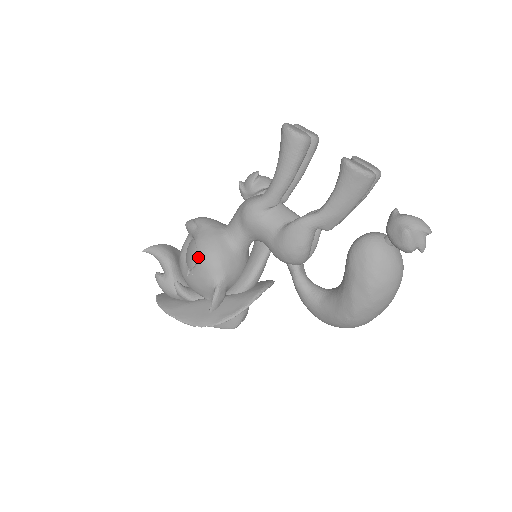
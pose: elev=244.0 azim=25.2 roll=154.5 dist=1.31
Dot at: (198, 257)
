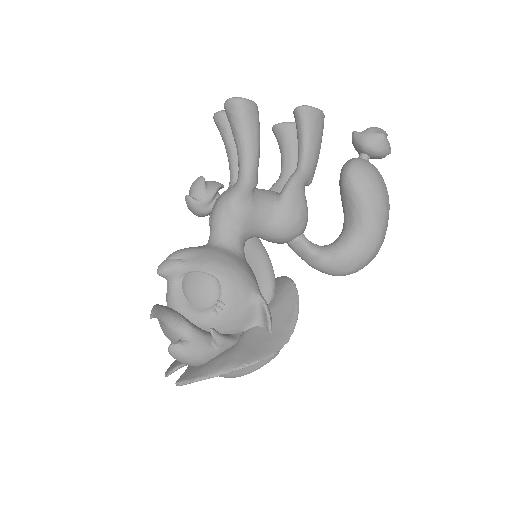
Dot at: (220, 280)
